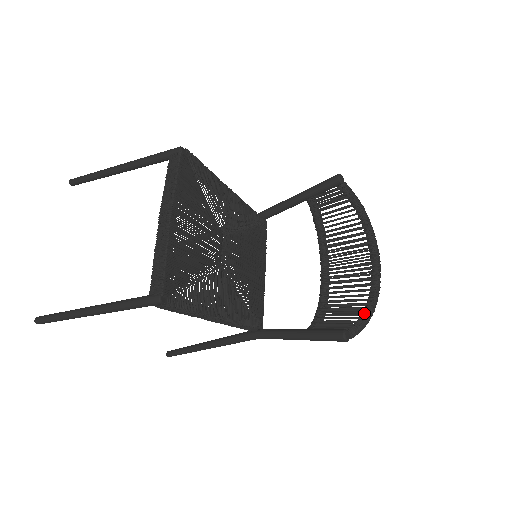
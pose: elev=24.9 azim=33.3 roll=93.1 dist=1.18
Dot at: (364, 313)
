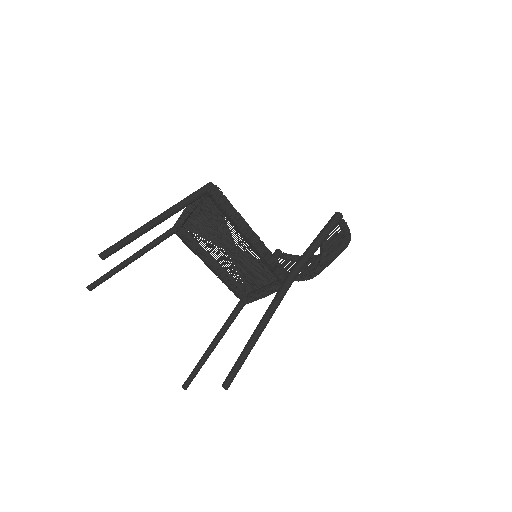
Dot at: occluded
